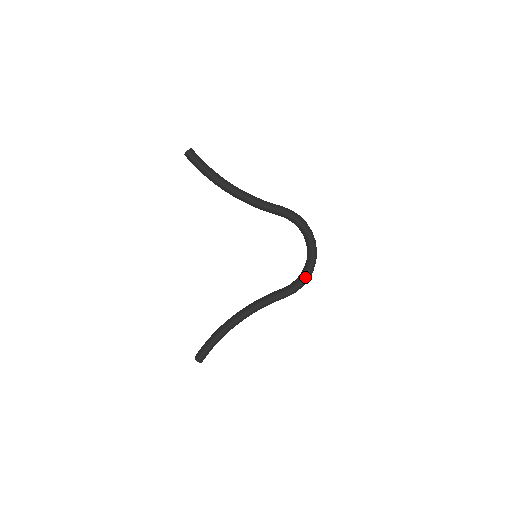
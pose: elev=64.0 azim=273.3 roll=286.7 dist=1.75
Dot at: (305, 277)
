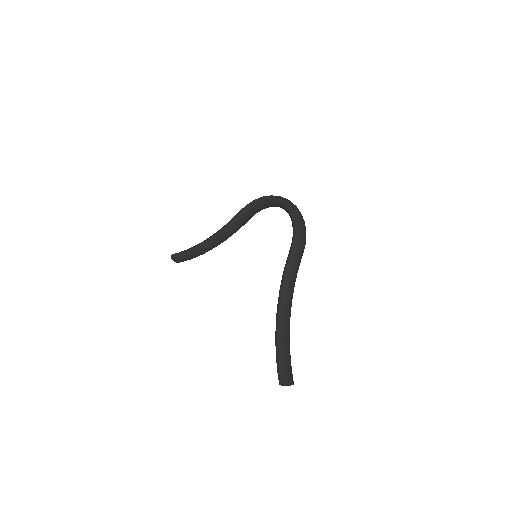
Dot at: (293, 220)
